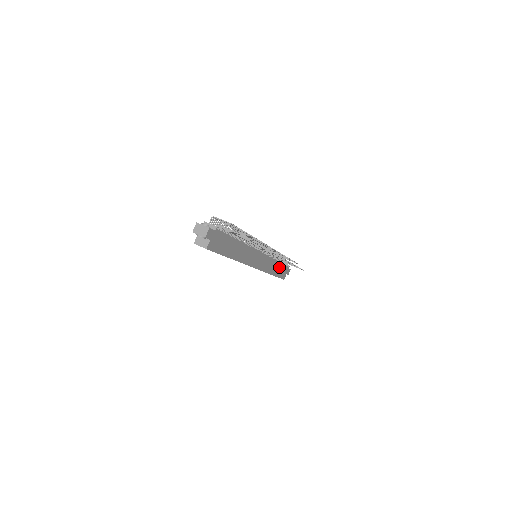
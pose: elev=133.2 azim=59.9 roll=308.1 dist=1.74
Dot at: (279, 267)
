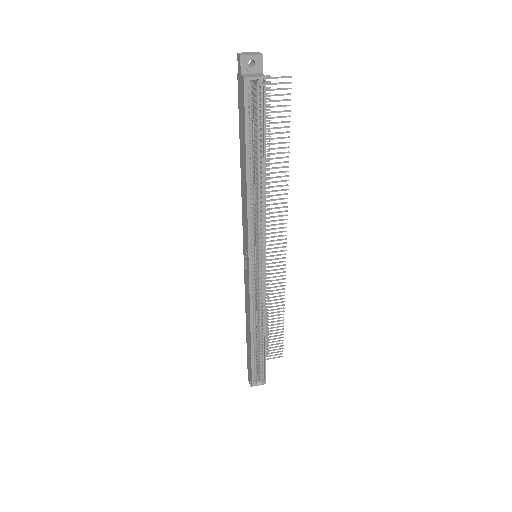
Dot at: occluded
